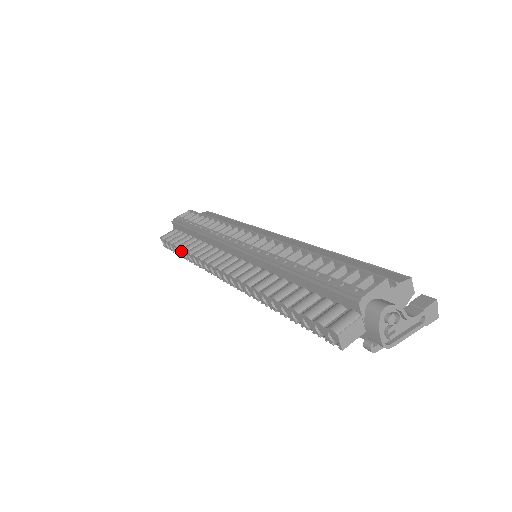
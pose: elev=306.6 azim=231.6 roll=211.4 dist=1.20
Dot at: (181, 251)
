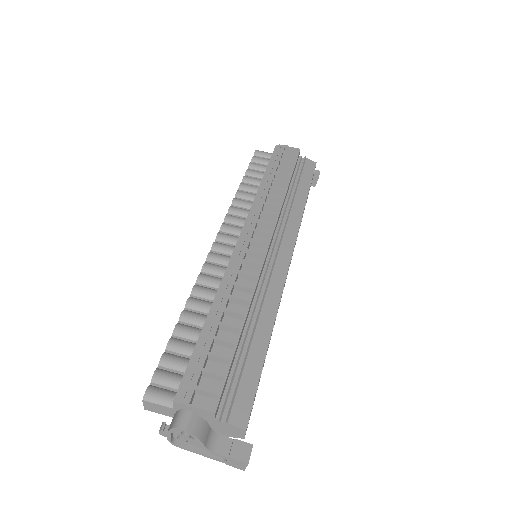
Dot at: occluded
